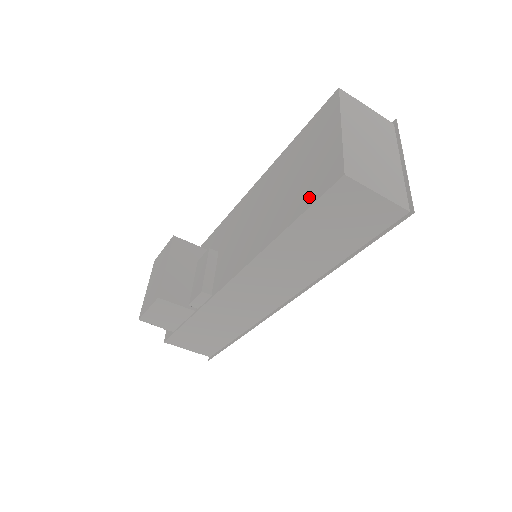
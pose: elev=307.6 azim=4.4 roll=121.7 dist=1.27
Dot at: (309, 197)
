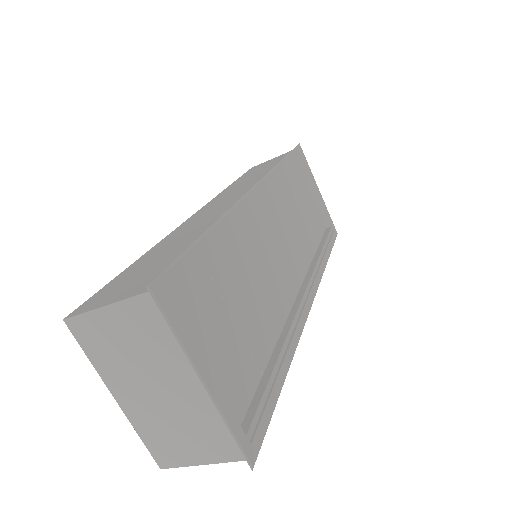
Dot at: occluded
